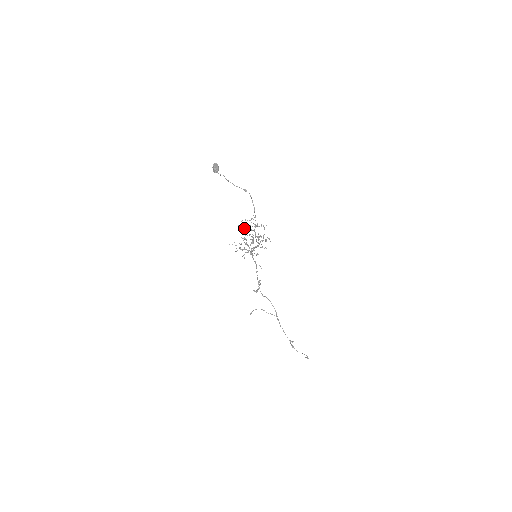
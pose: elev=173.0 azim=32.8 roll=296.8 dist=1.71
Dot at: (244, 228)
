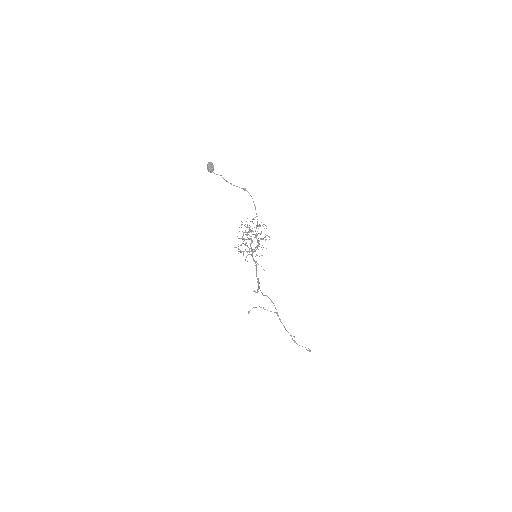
Dot at: (245, 230)
